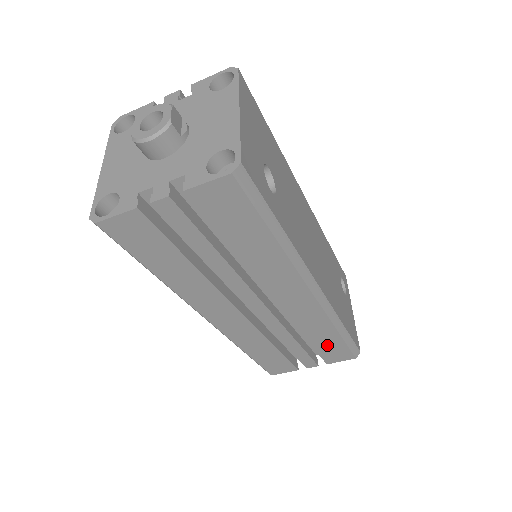
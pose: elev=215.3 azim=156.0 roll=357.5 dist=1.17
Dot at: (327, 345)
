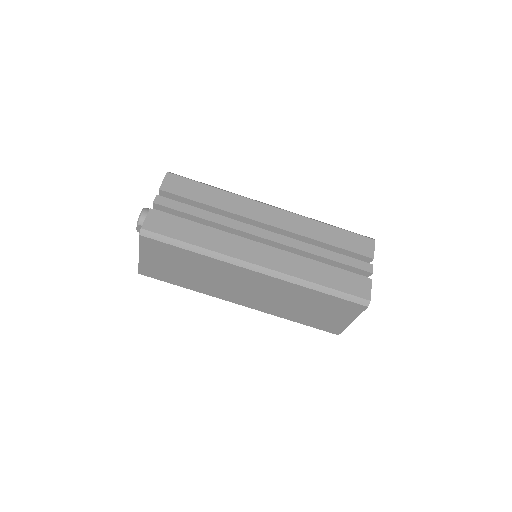
Dot at: (342, 240)
